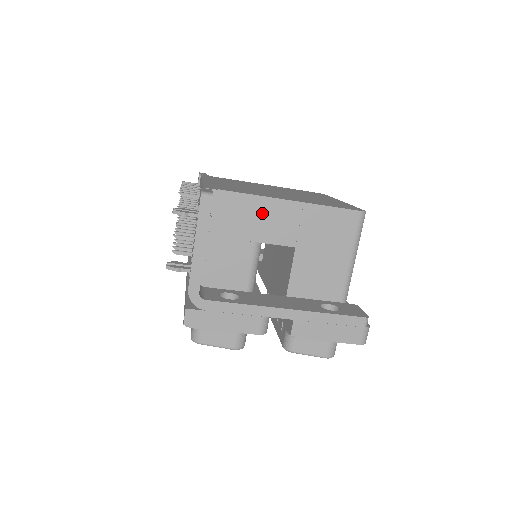
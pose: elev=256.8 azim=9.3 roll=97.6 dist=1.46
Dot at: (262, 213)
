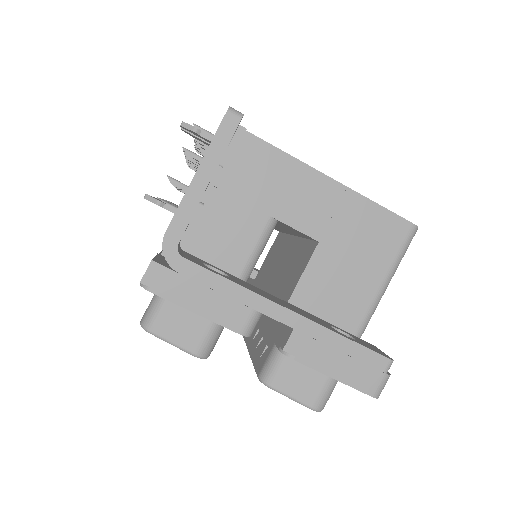
Dot at: (291, 181)
